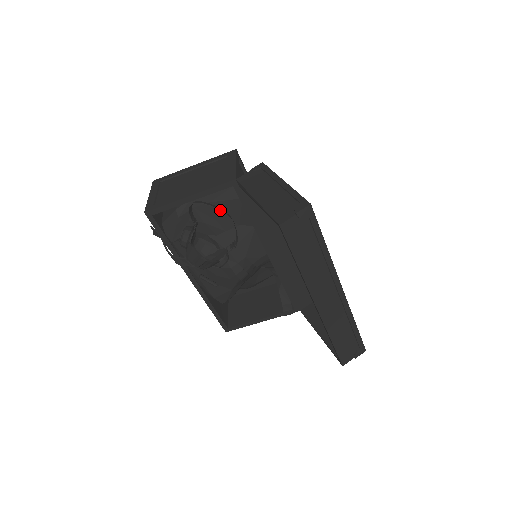
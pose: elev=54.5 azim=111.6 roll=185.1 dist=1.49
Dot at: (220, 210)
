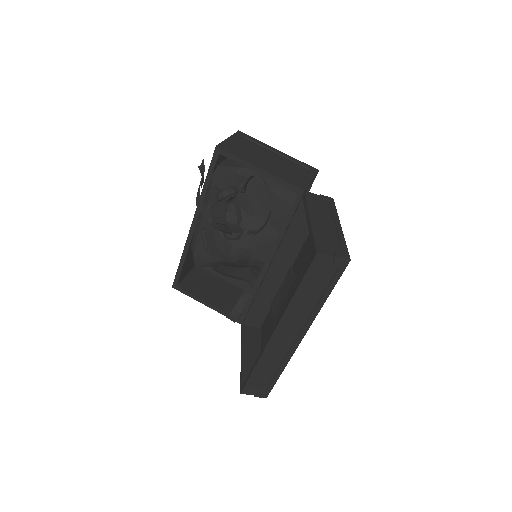
Dot at: occluded
